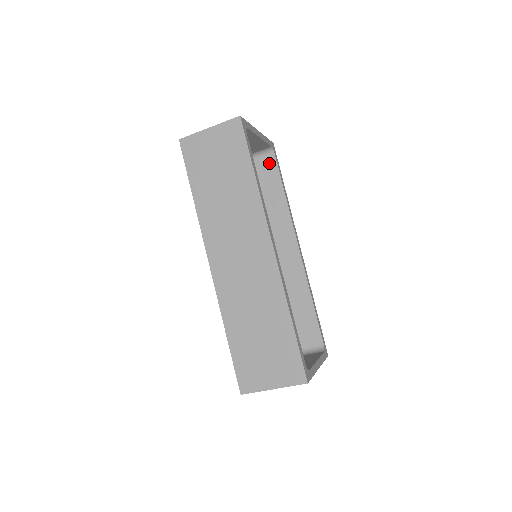
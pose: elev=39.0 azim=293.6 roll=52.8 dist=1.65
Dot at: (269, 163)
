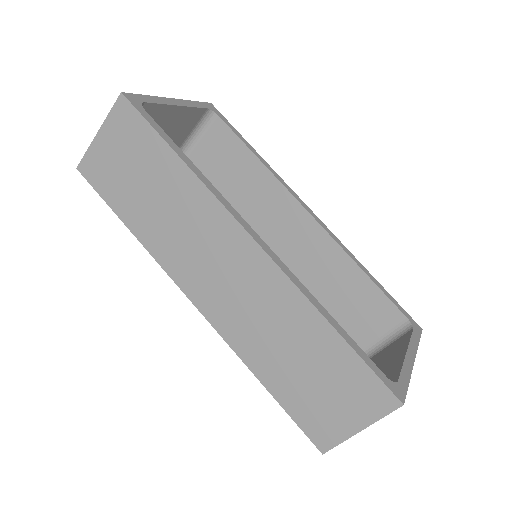
Dot at: (218, 130)
